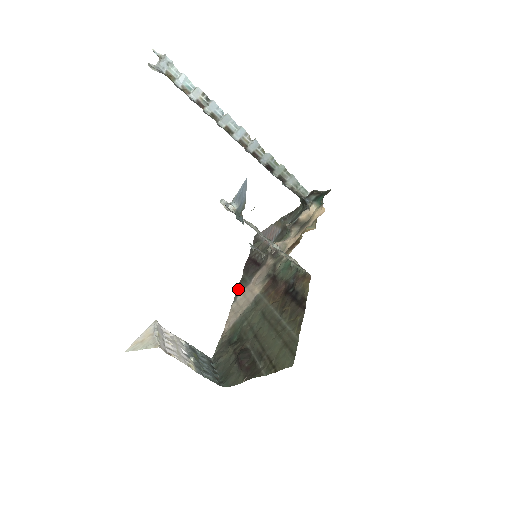
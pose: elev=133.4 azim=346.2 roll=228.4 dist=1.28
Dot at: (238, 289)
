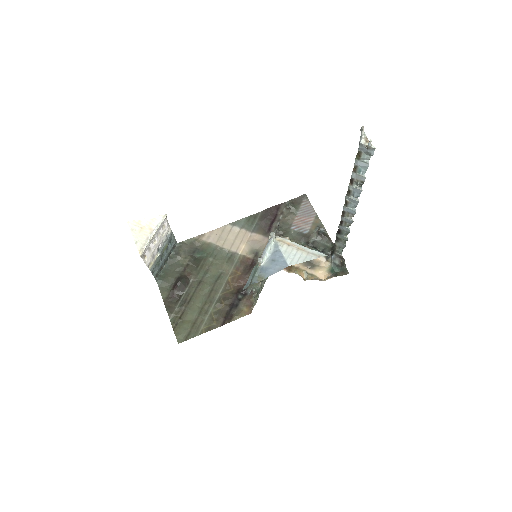
Dot at: (245, 219)
